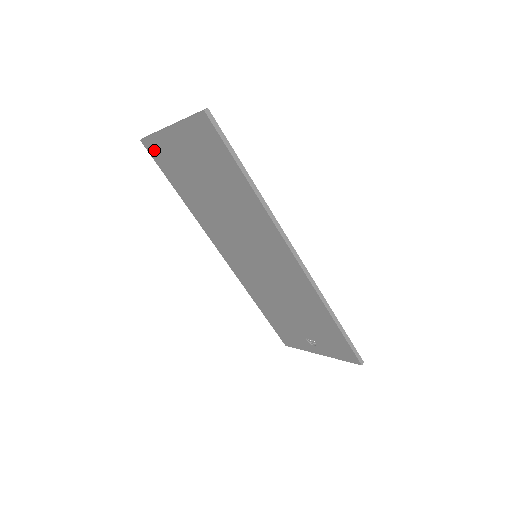
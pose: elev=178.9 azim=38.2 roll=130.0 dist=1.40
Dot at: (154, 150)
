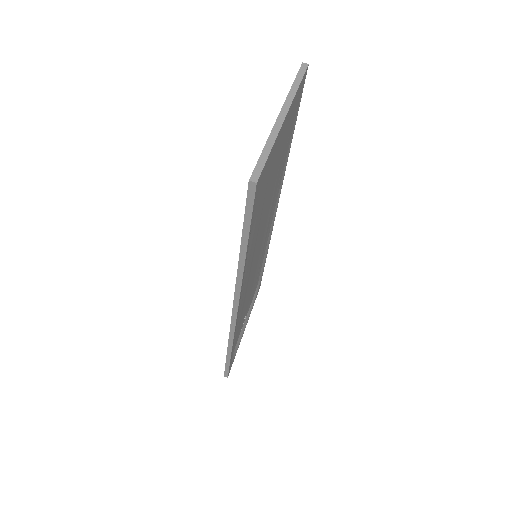
Dot at: occluded
